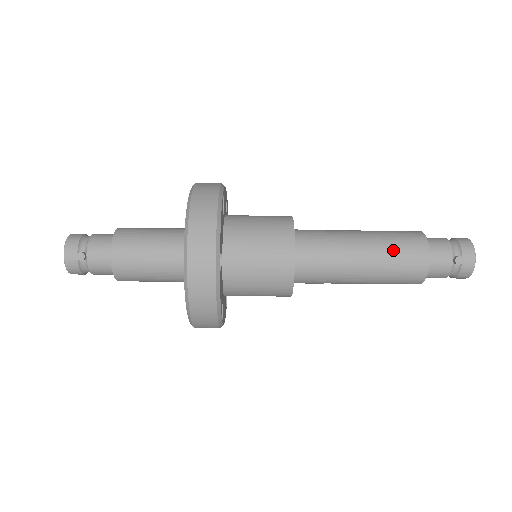
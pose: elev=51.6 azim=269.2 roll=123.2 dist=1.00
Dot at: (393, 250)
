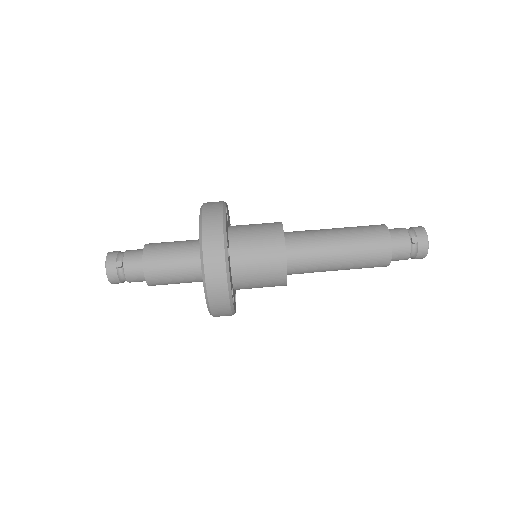
Dot at: (362, 236)
